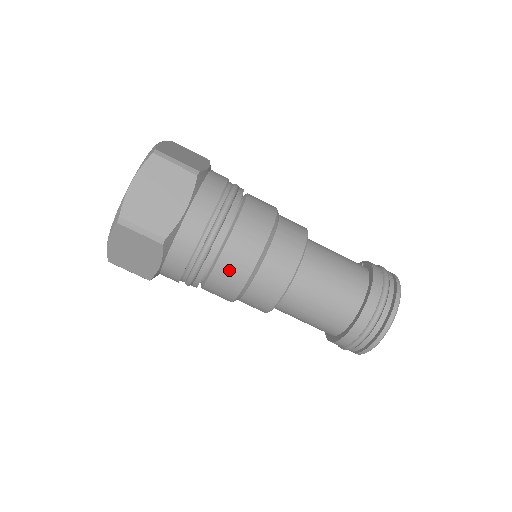
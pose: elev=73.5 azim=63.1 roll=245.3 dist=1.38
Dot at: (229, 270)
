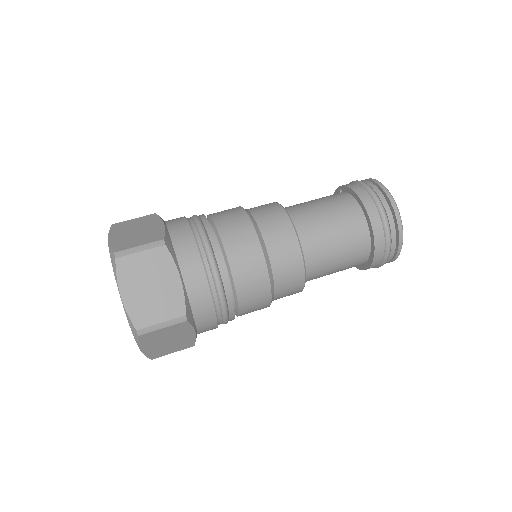
Dot at: (251, 292)
